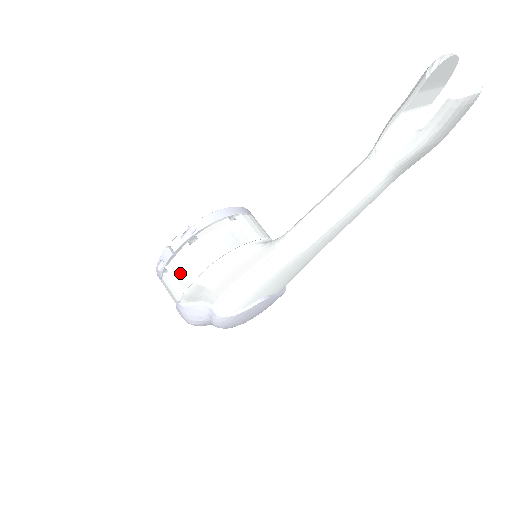
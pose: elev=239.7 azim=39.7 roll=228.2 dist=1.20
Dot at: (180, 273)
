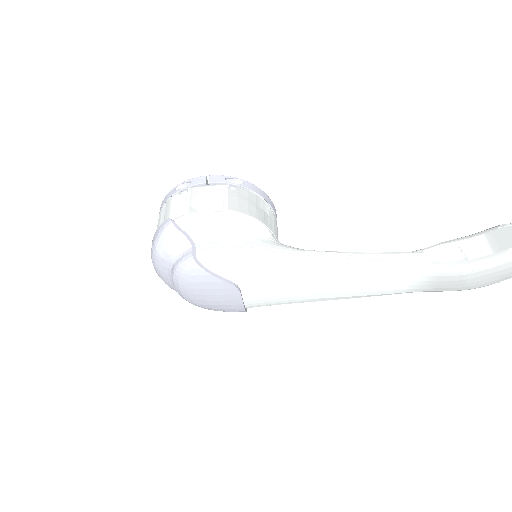
Dot at: (198, 199)
